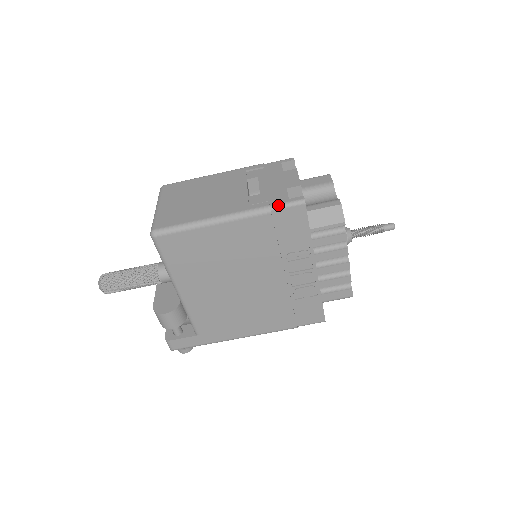
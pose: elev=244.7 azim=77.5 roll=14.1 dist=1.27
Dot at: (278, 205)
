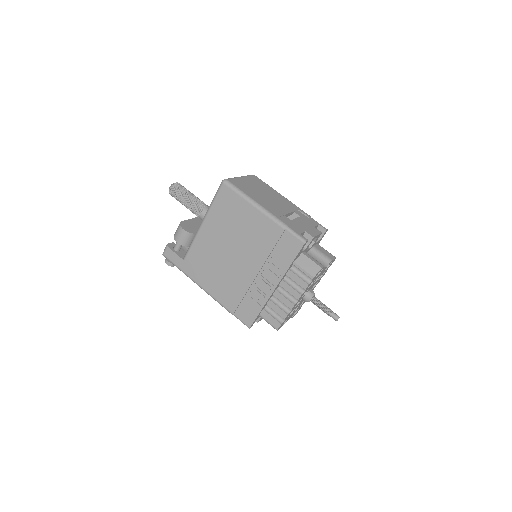
Dot at: (292, 230)
